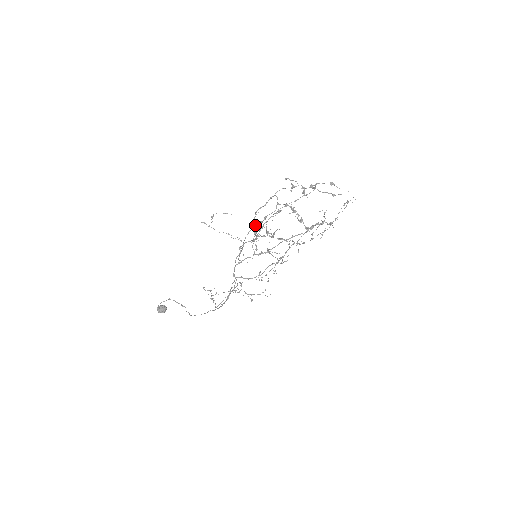
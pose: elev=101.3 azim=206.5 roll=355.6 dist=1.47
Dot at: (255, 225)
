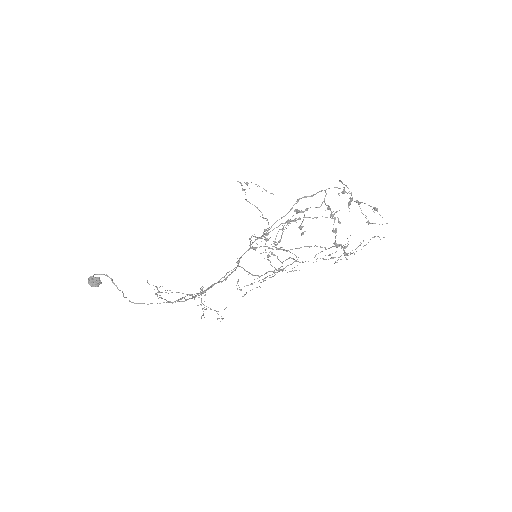
Dot at: (296, 211)
